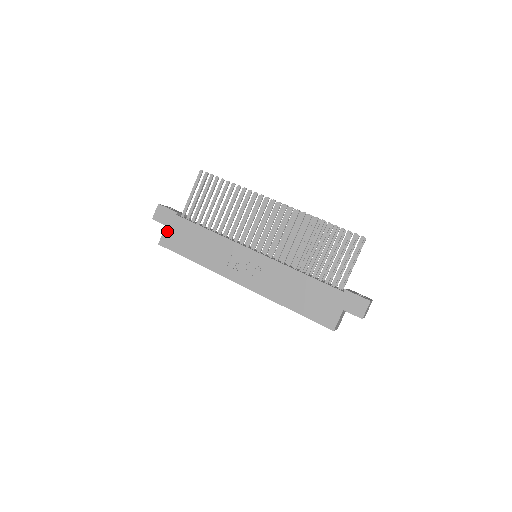
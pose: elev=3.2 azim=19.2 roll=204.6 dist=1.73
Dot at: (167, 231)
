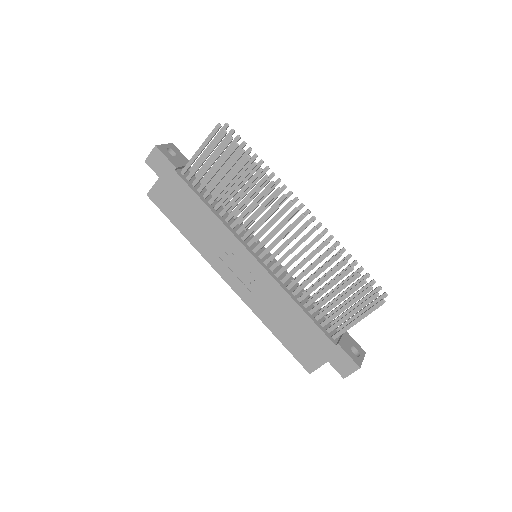
Dot at: (159, 185)
